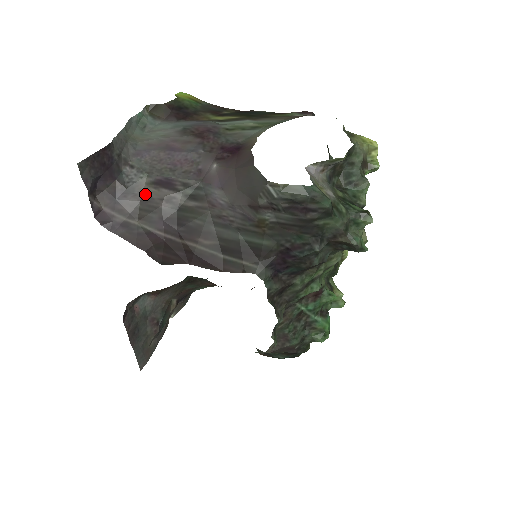
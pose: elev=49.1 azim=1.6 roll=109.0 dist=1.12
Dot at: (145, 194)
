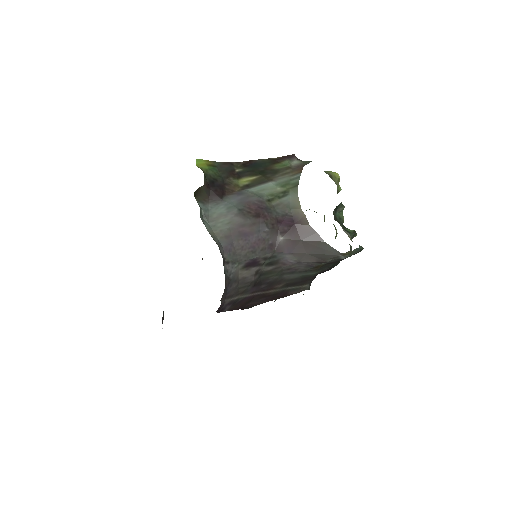
Dot at: (241, 277)
